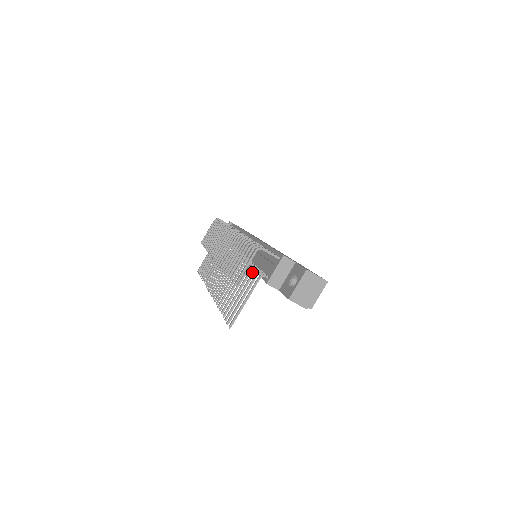
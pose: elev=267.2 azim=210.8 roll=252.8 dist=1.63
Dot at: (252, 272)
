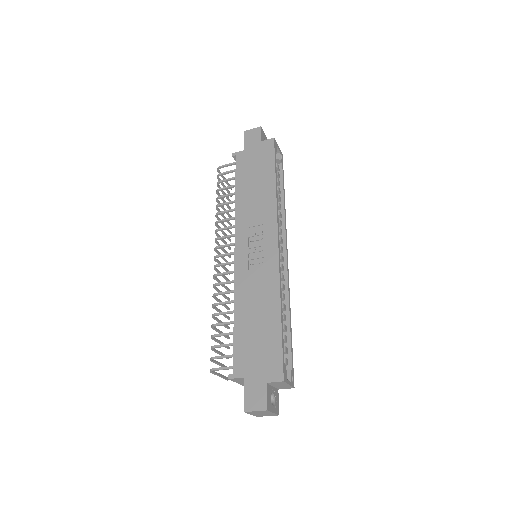
Dot at: occluded
